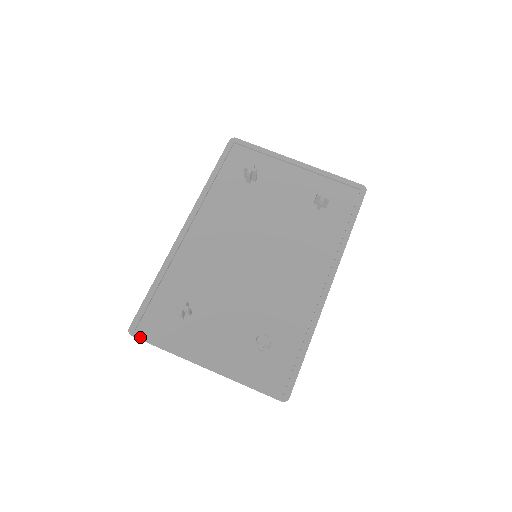
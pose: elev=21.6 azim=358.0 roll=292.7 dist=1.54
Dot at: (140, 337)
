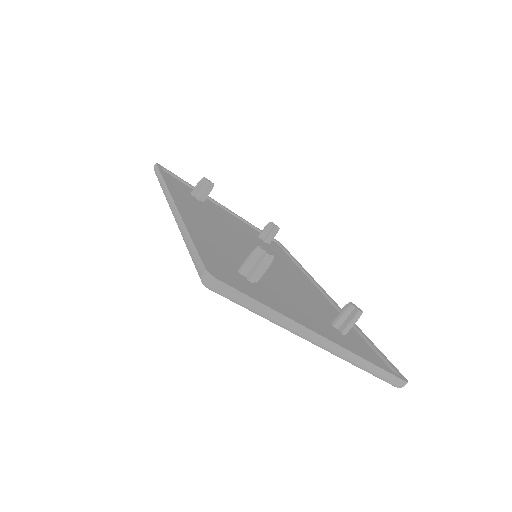
Dot at: (230, 284)
